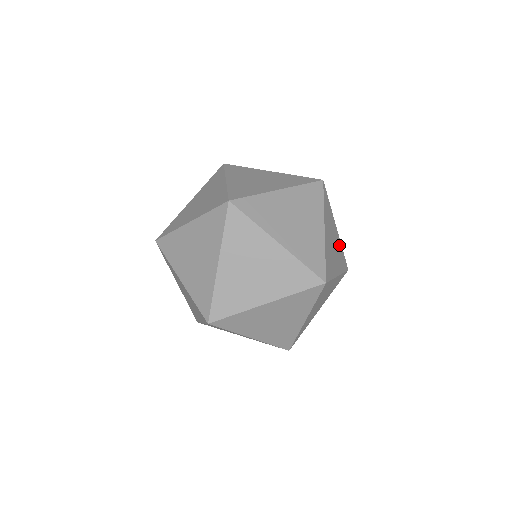
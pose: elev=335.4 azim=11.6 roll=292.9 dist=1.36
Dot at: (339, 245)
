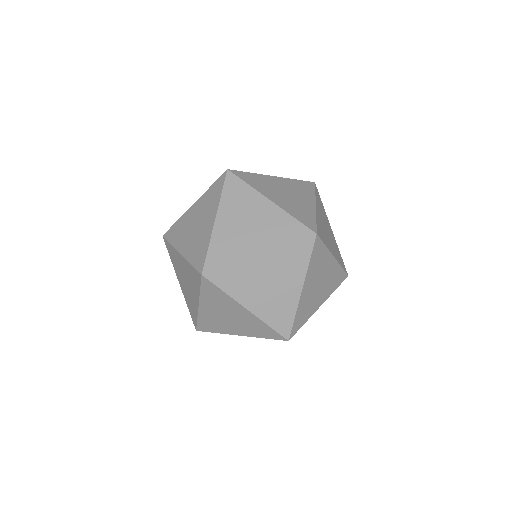
Dot at: (335, 243)
